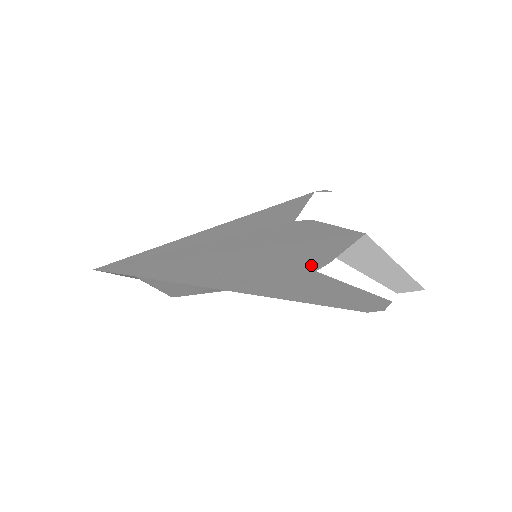
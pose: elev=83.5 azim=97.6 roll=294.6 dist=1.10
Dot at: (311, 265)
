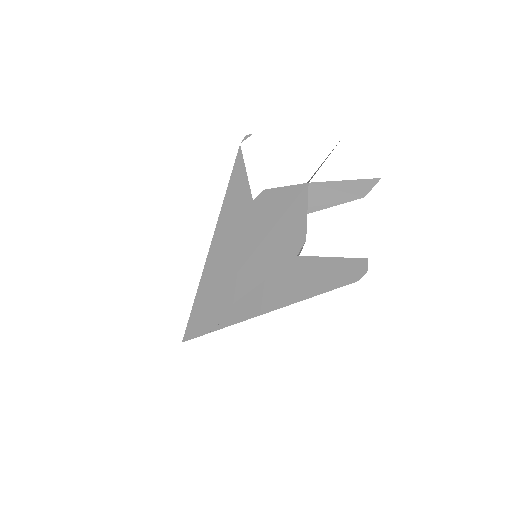
Dot at: (296, 251)
